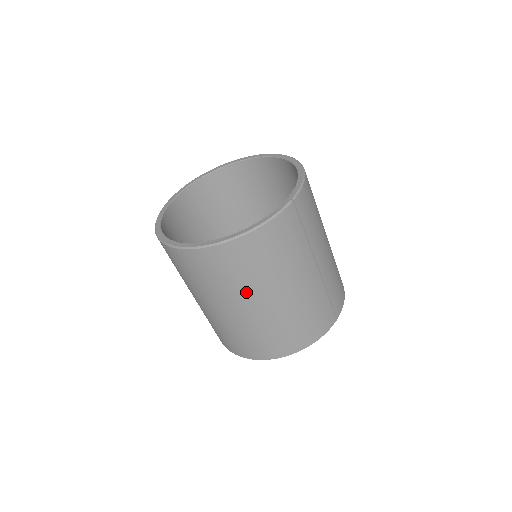
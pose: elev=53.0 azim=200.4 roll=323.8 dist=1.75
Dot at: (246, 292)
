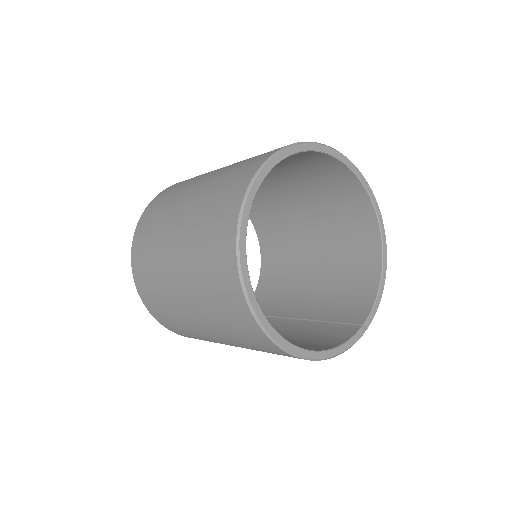
Dot at: (248, 348)
